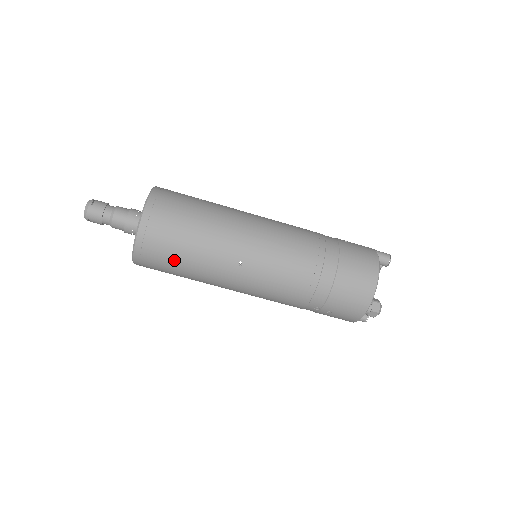
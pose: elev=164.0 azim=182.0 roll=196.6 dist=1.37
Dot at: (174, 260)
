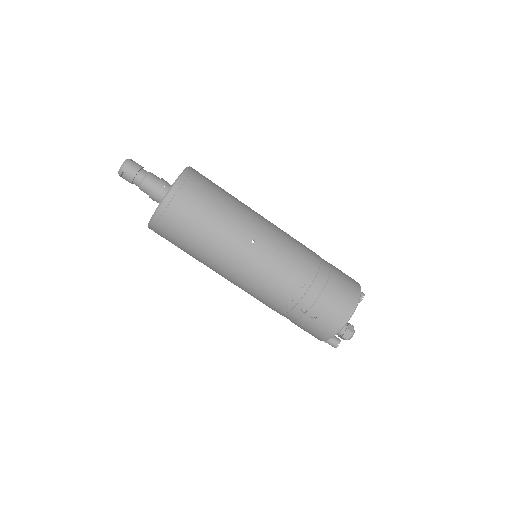
Dot at: (196, 221)
